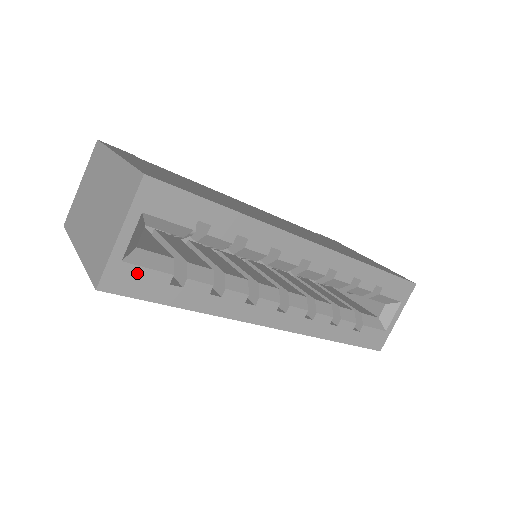
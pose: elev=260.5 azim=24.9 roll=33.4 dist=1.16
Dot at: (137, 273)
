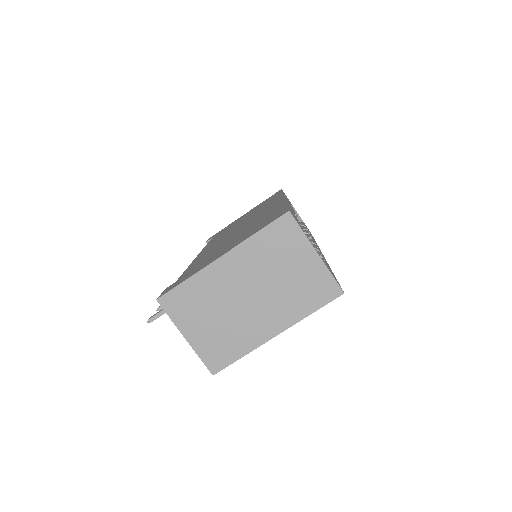
Dot at: occluded
